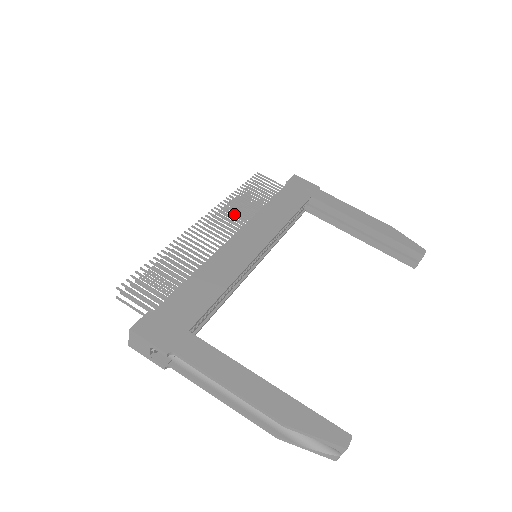
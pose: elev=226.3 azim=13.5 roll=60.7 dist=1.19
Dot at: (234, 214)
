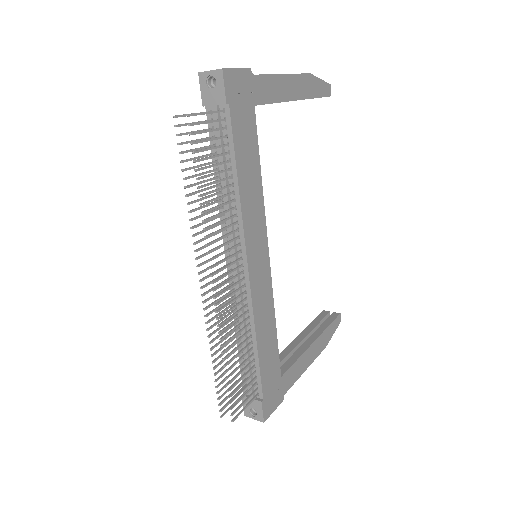
Dot at: occluded
